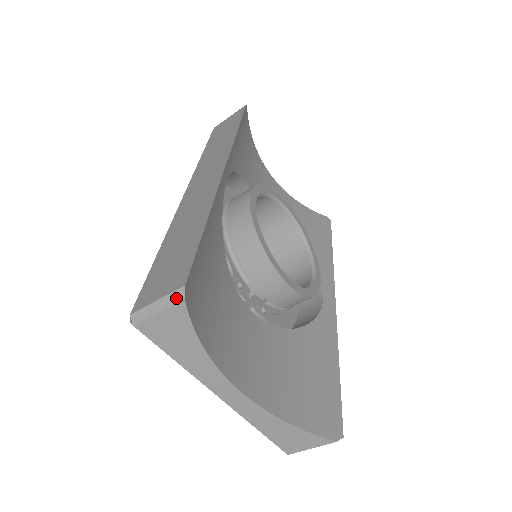
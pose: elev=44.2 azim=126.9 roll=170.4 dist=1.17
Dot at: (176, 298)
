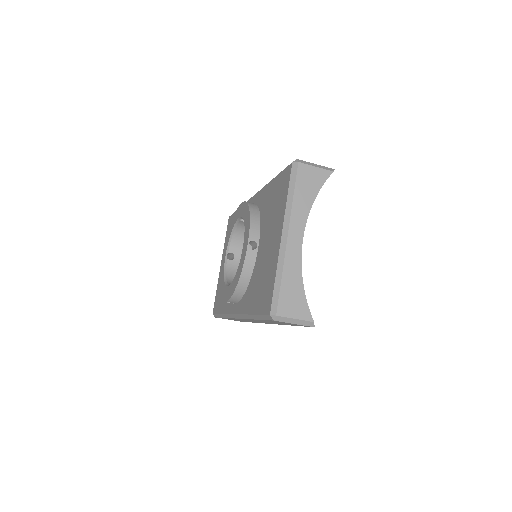
Dot at: (329, 169)
